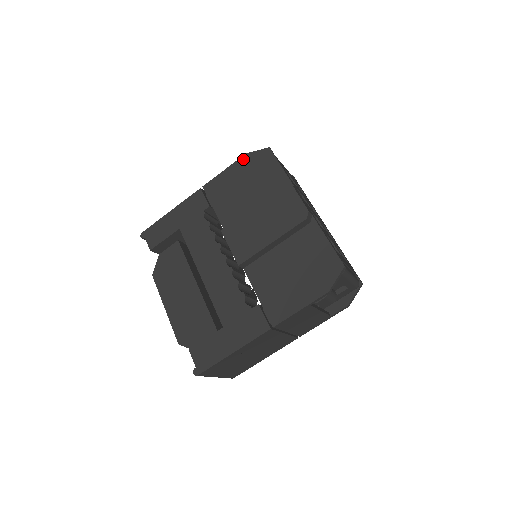
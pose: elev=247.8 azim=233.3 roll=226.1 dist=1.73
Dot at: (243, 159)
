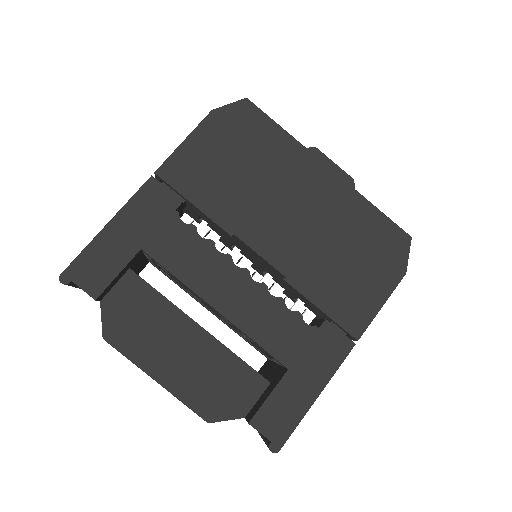
Dot at: (211, 119)
